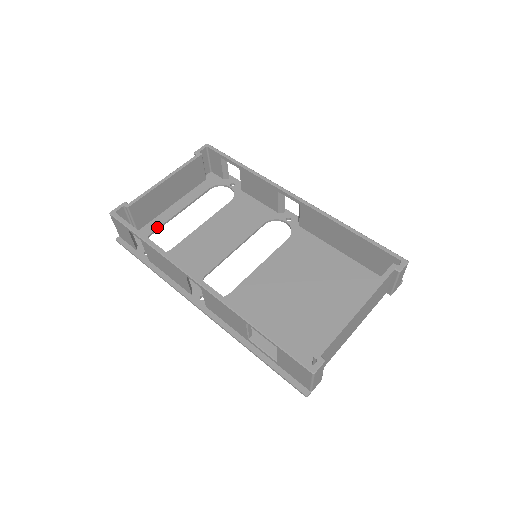
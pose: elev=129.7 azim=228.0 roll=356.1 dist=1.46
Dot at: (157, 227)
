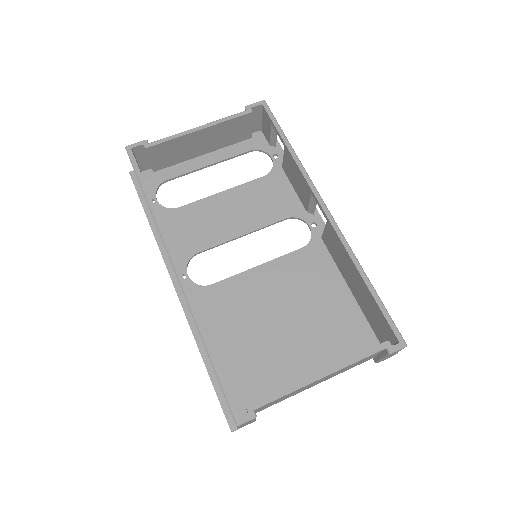
Dot at: (175, 175)
